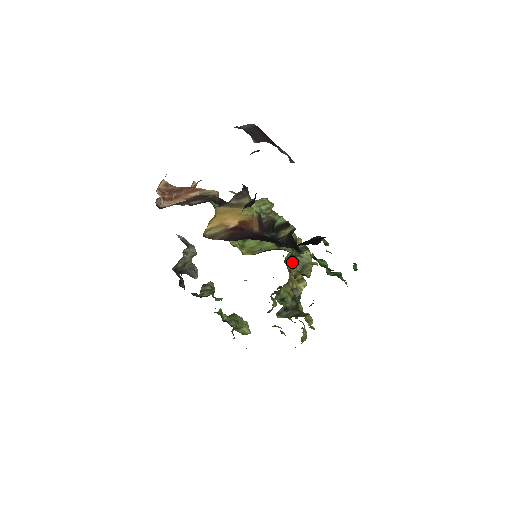
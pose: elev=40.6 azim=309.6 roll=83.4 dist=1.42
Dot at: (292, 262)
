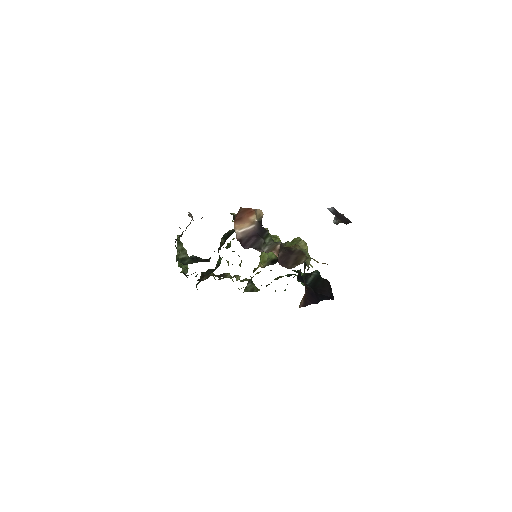
Dot at: occluded
